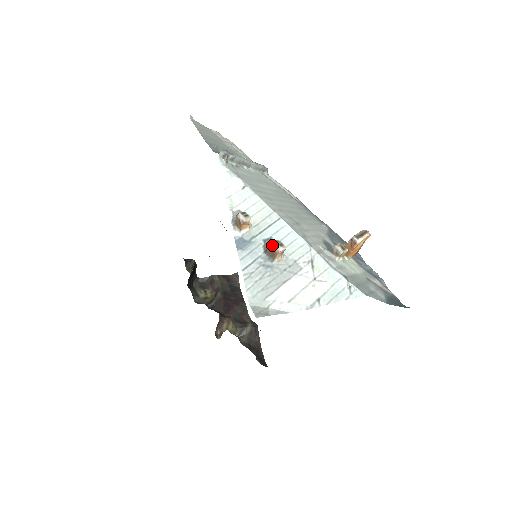
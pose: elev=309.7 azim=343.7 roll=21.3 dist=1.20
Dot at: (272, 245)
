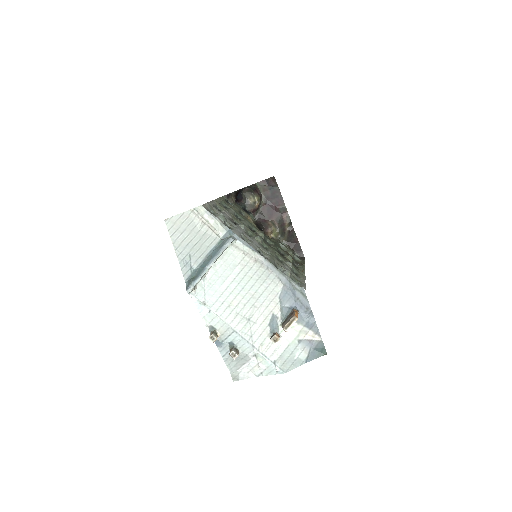
Dot at: (230, 355)
